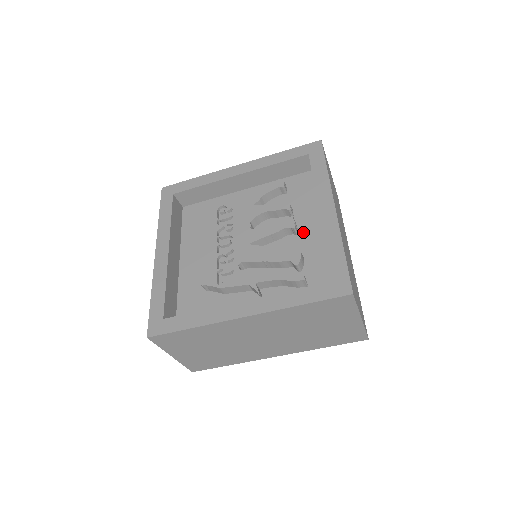
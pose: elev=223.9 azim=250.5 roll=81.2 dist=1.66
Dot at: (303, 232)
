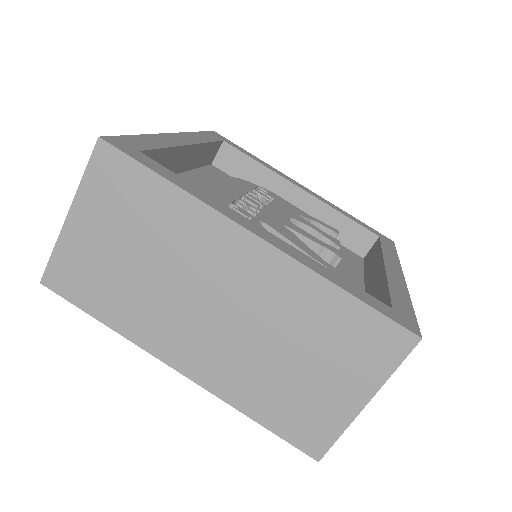
Dot at: occluded
